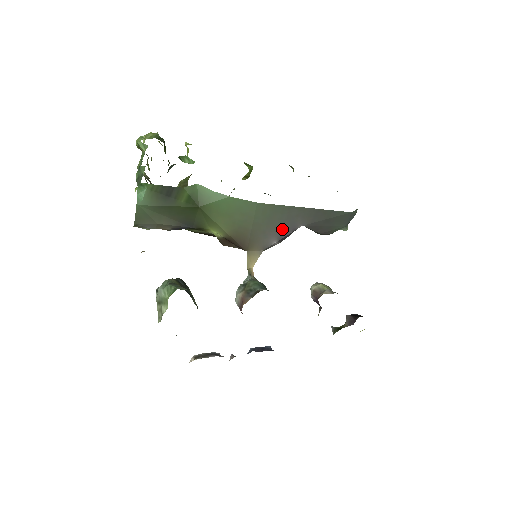
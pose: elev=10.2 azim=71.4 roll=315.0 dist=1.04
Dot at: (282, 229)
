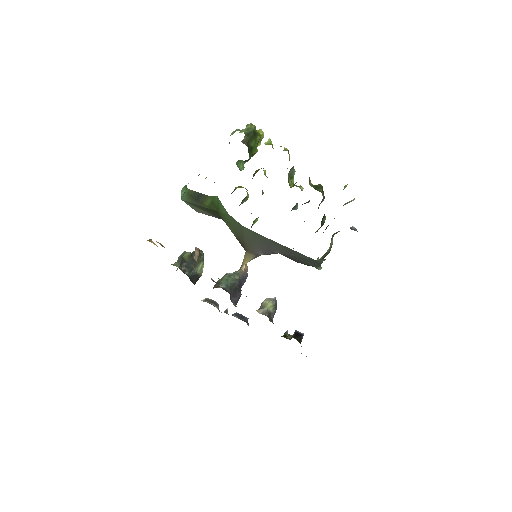
Dot at: (264, 249)
